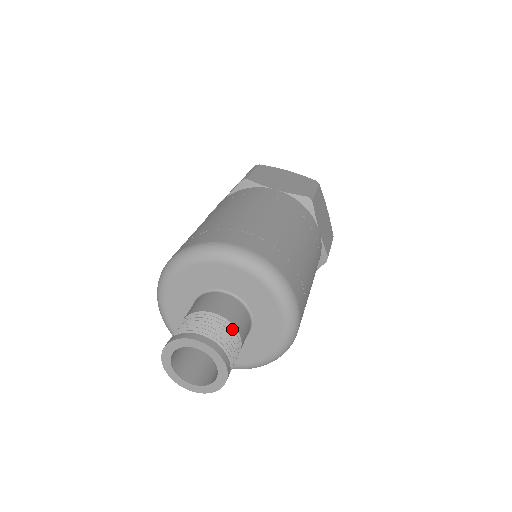
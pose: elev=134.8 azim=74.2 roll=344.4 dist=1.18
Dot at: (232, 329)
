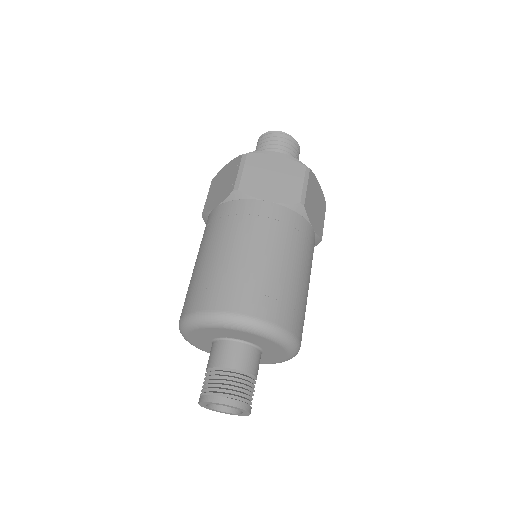
Dot at: (248, 378)
